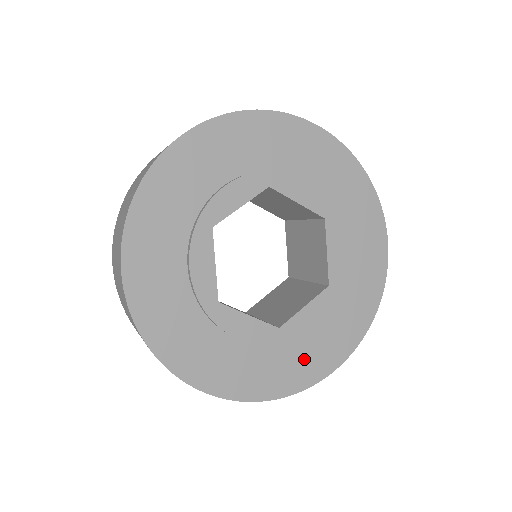
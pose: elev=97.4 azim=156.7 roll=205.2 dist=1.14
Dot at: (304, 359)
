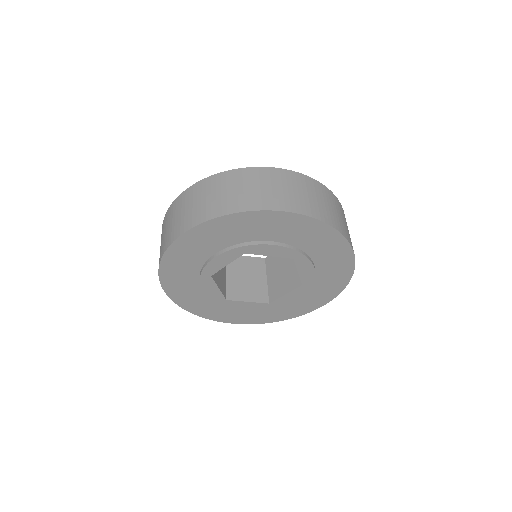
Dot at: (224, 312)
